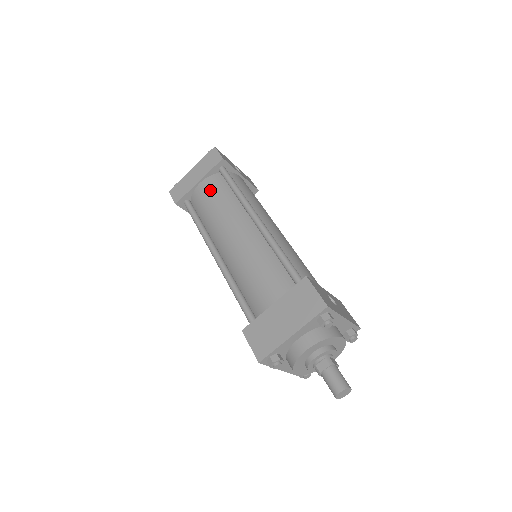
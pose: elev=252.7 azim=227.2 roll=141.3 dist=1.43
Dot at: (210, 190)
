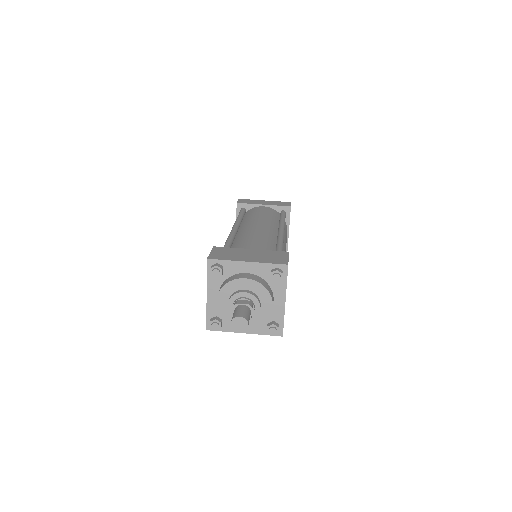
Dot at: (266, 210)
